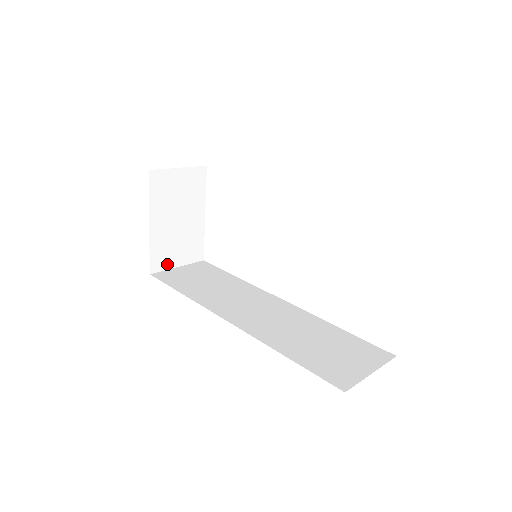
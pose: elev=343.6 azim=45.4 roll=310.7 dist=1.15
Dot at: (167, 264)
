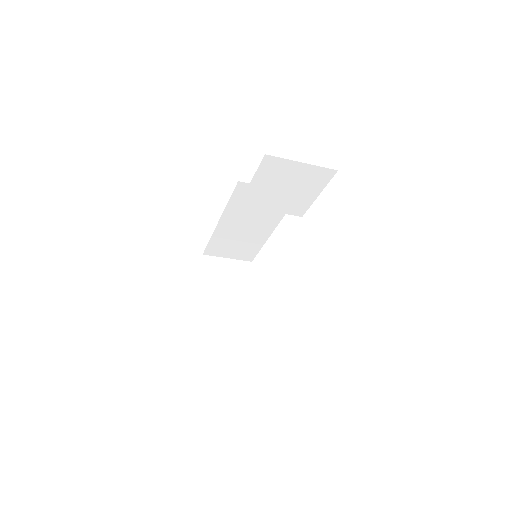
Dot at: (216, 328)
